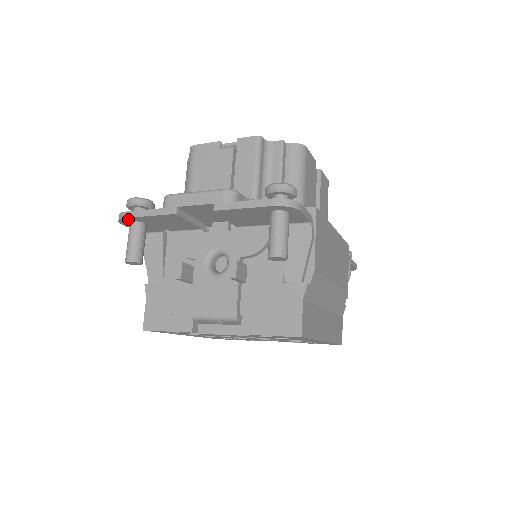
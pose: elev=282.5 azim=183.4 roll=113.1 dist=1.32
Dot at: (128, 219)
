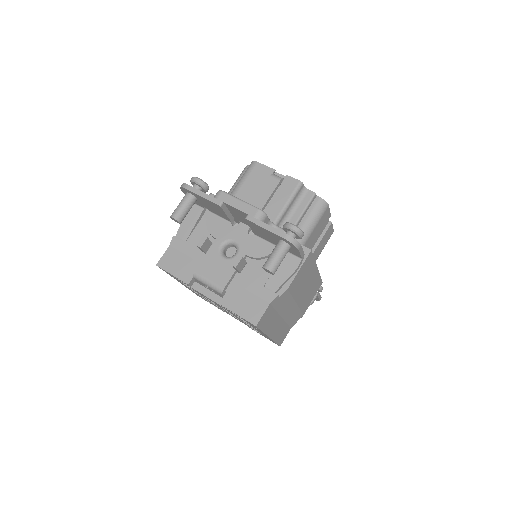
Dot at: (188, 190)
